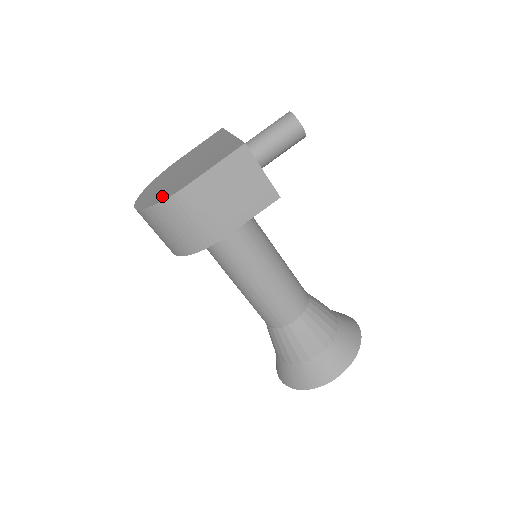
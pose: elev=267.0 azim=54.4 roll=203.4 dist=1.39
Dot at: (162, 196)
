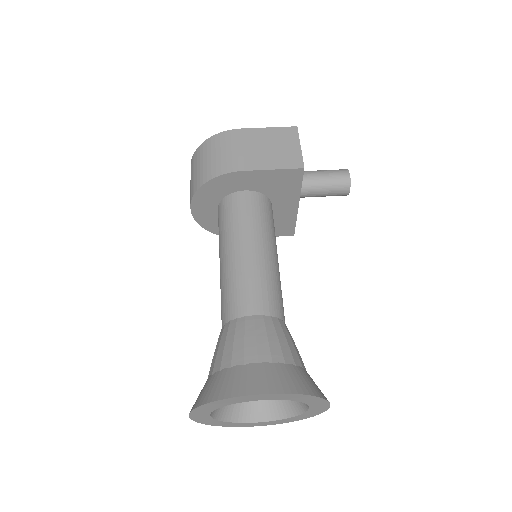
Dot at: occluded
